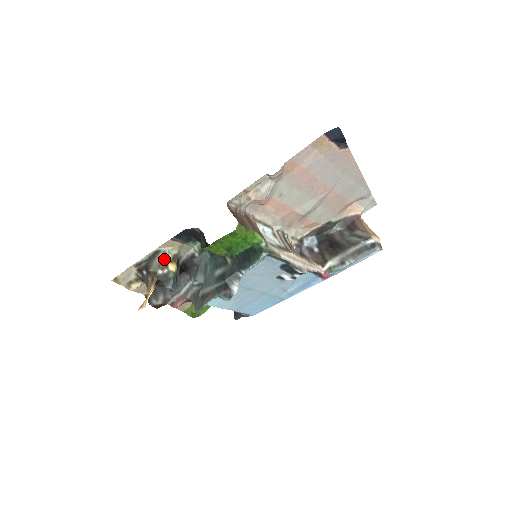
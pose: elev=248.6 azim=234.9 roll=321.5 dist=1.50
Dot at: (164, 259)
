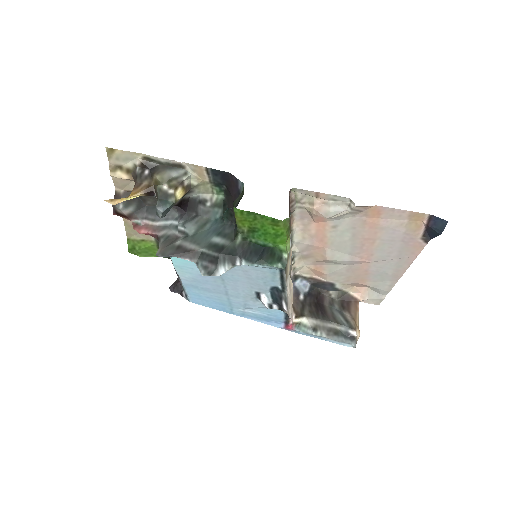
Dot at: (180, 179)
